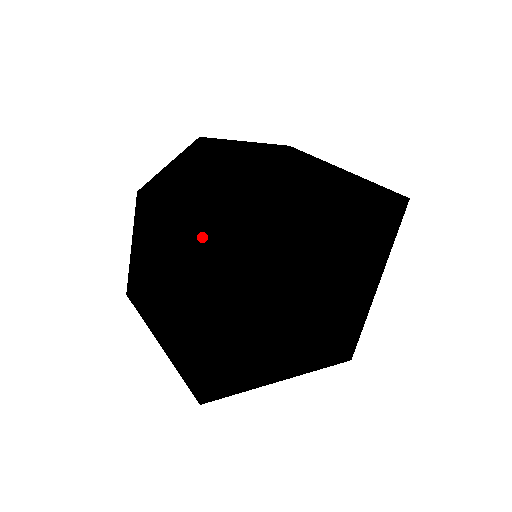
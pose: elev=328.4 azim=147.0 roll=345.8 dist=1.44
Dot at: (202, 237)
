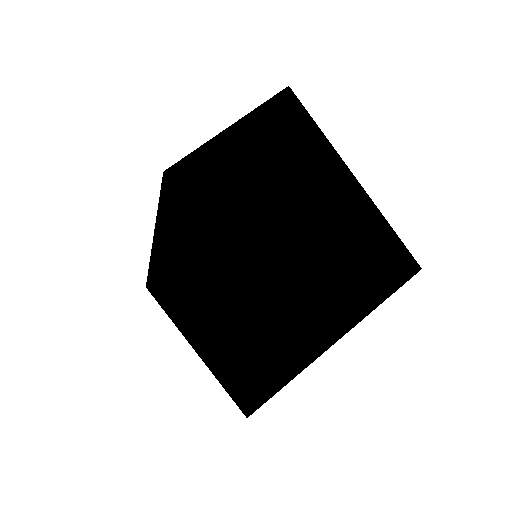
Dot at: occluded
